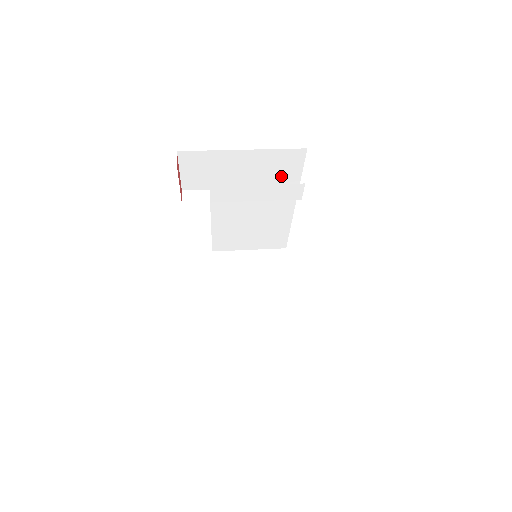
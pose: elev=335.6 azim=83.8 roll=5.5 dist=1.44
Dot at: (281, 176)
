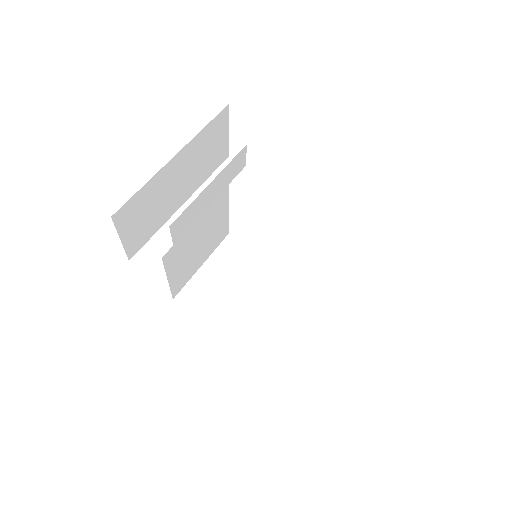
Dot at: (212, 158)
